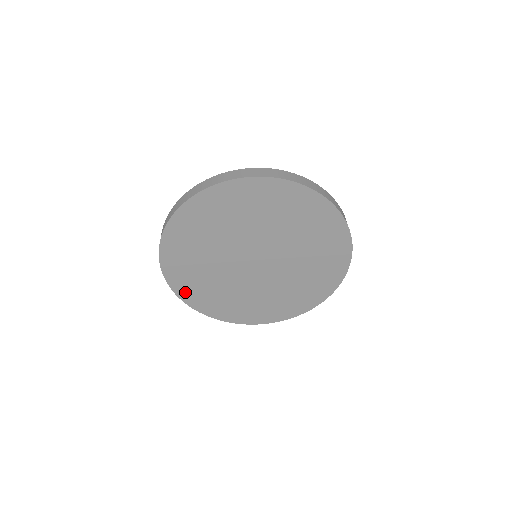
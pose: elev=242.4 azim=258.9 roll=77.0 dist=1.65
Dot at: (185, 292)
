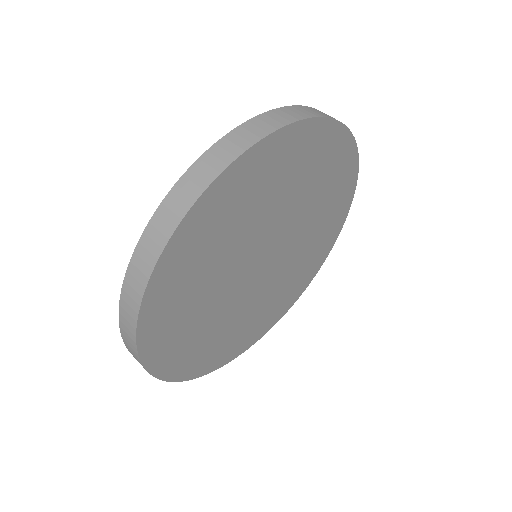
Dot at: (237, 350)
